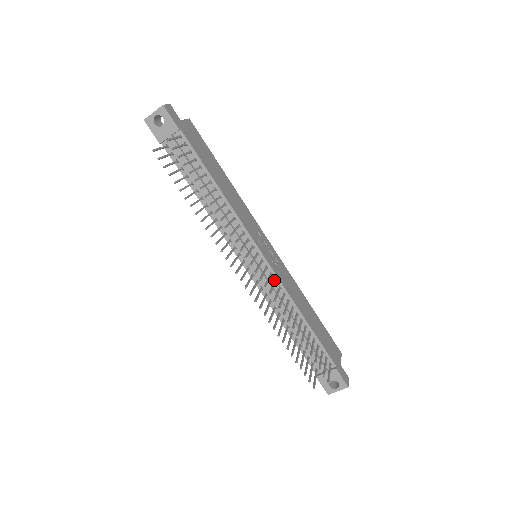
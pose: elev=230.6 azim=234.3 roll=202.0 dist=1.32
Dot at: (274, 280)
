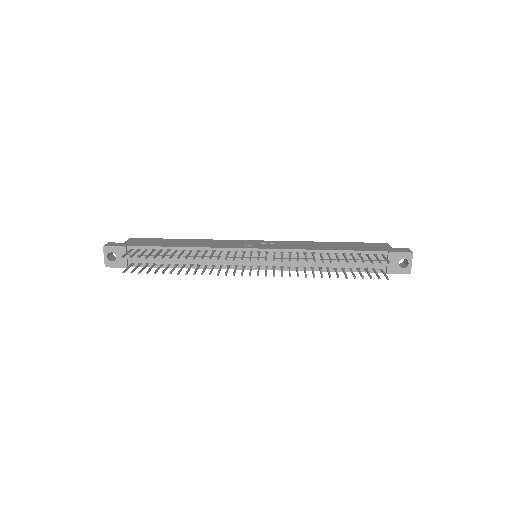
Dot at: (281, 253)
